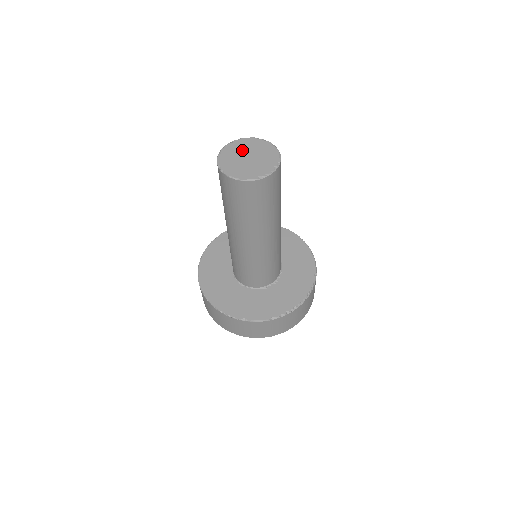
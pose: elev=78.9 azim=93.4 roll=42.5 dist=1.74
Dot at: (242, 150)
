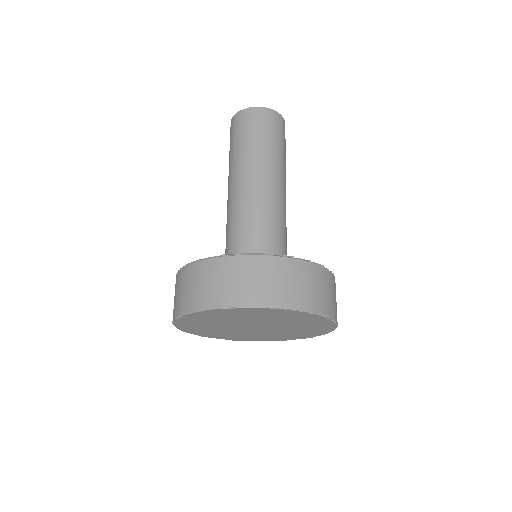
Dot at: occluded
